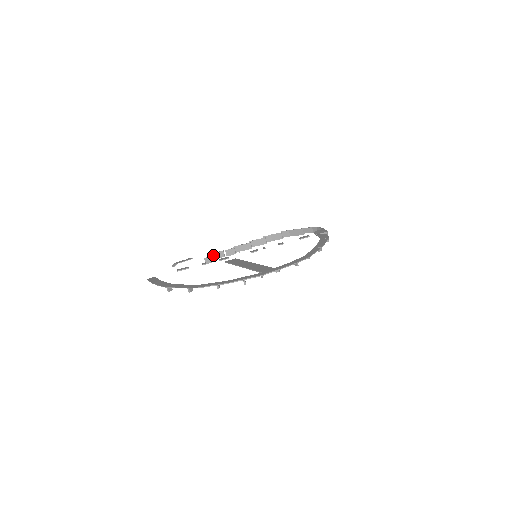
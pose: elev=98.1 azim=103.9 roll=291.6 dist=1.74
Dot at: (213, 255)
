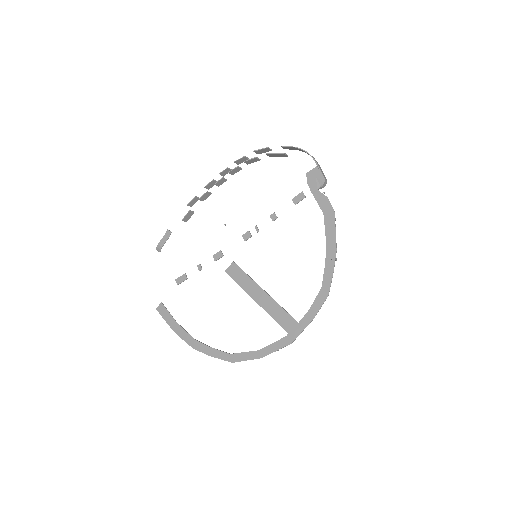
Dot at: (189, 211)
